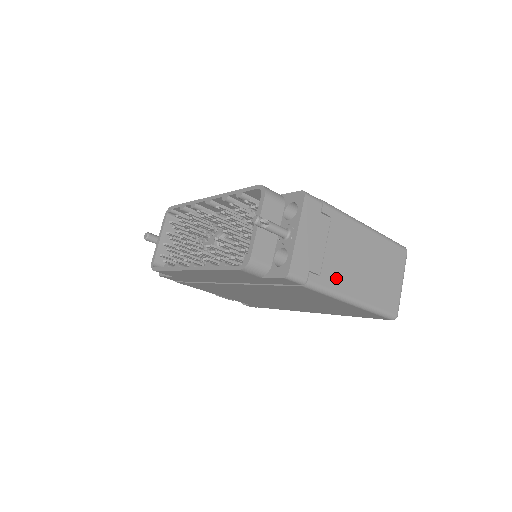
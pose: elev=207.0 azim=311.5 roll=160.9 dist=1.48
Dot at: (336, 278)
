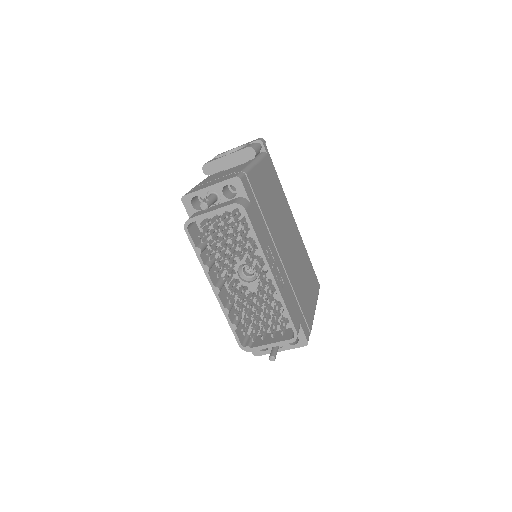
Dot at: occluded
